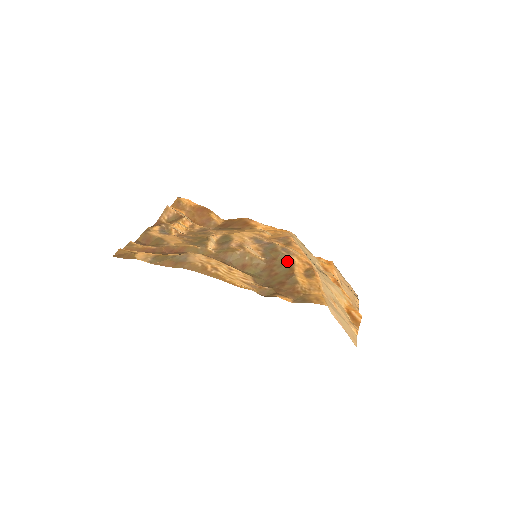
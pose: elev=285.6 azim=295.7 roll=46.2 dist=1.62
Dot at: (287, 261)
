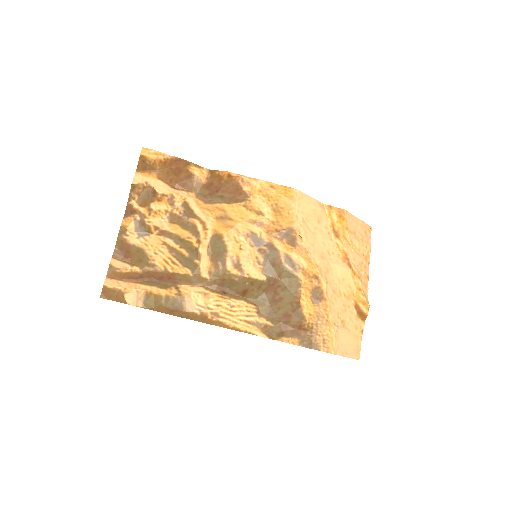
Dot at: (292, 281)
